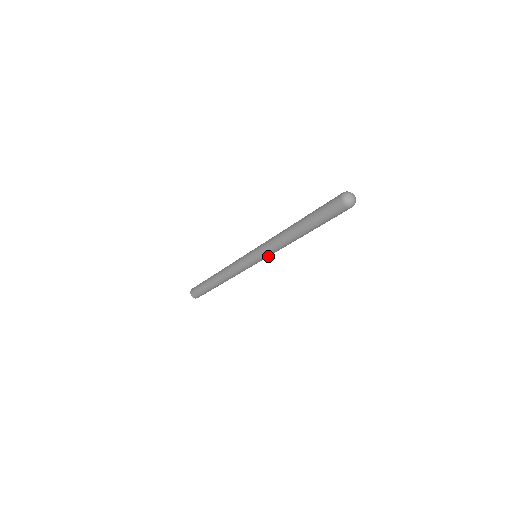
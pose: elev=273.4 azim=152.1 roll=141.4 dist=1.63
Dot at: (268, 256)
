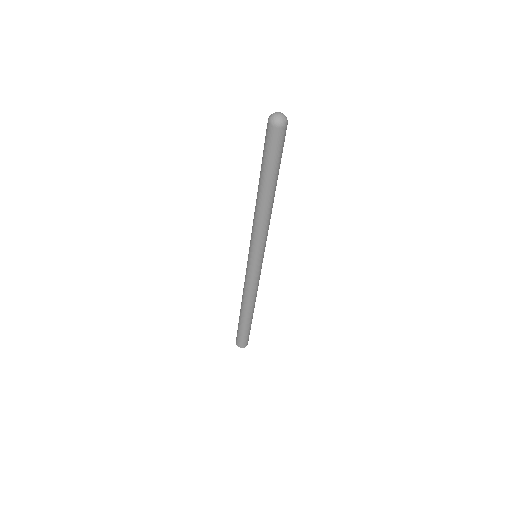
Dot at: (265, 244)
